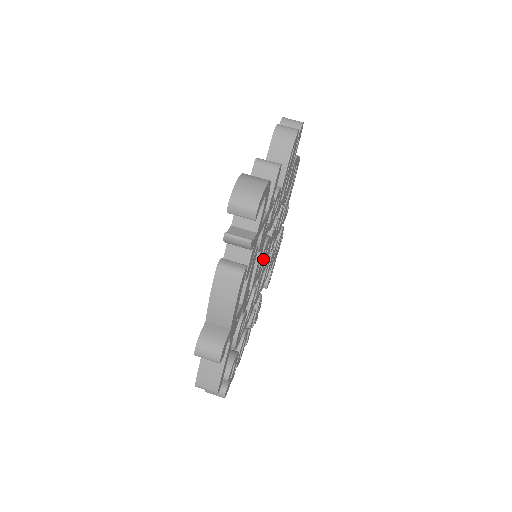
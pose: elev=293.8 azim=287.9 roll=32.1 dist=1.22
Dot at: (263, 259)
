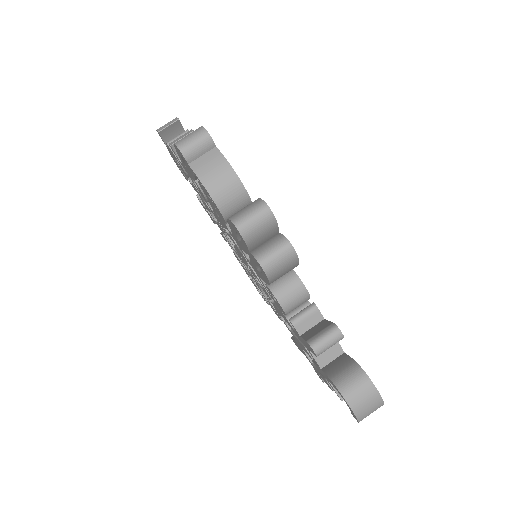
Dot at: occluded
